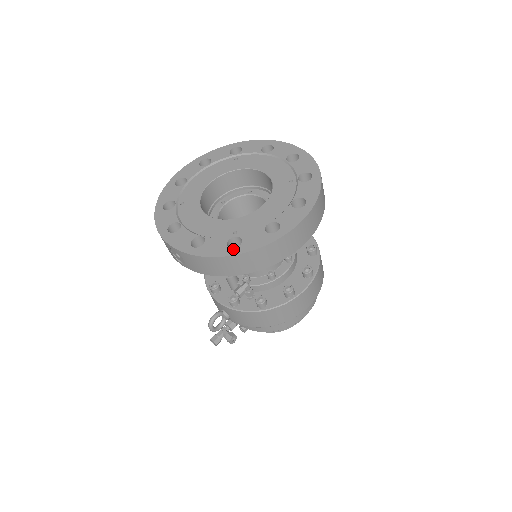
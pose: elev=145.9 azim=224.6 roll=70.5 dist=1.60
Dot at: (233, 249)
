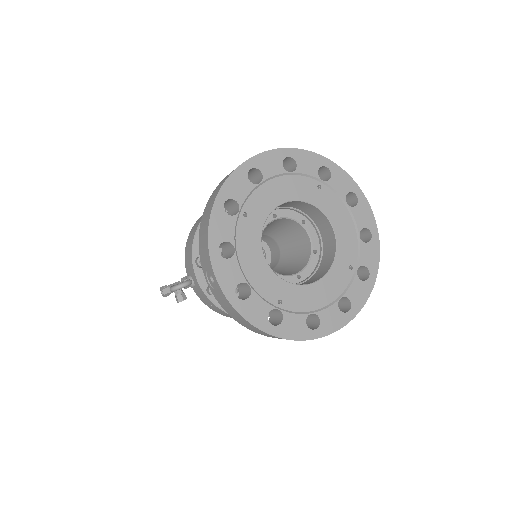
Dot at: (271, 326)
